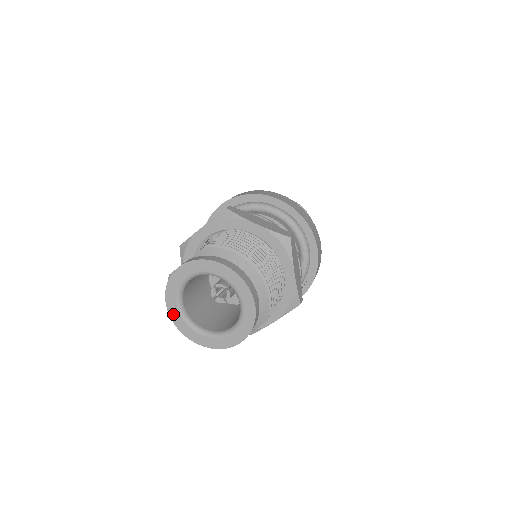
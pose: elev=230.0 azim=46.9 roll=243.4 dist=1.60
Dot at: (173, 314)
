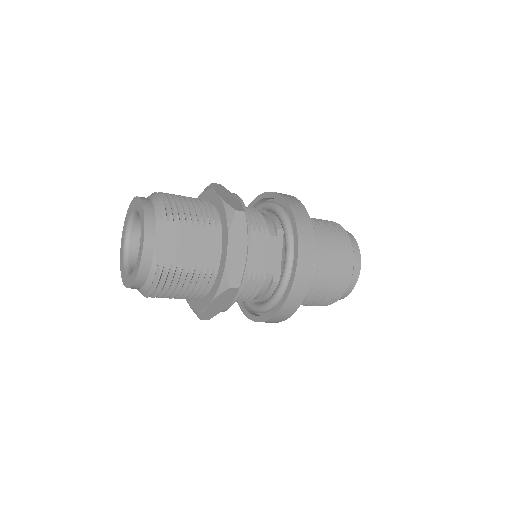
Dot at: (124, 281)
